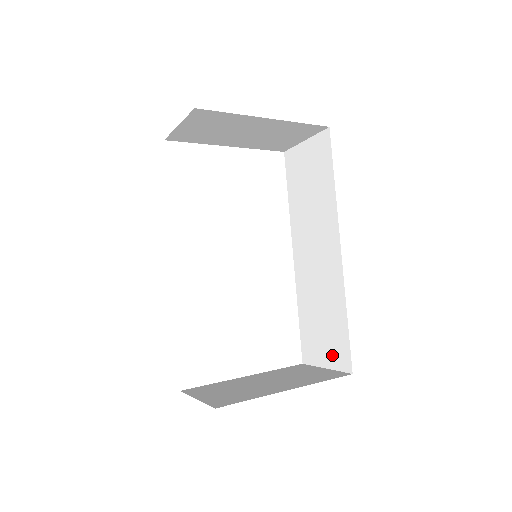
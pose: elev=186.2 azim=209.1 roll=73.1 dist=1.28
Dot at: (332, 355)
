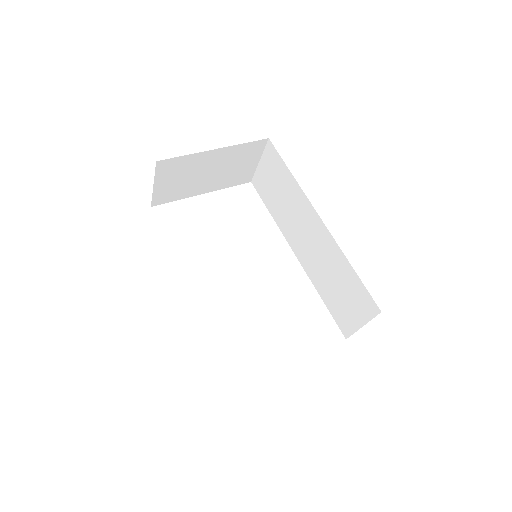
Dot at: (360, 310)
